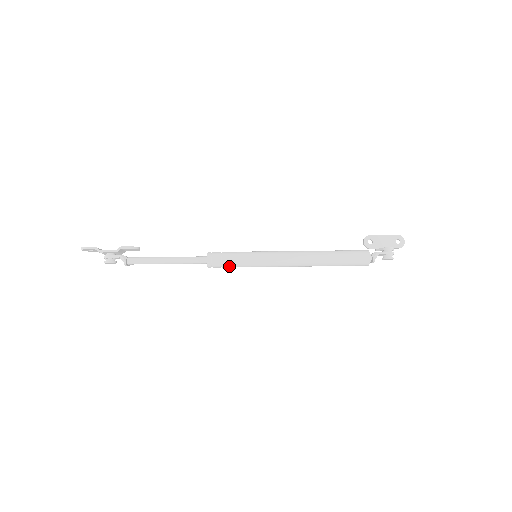
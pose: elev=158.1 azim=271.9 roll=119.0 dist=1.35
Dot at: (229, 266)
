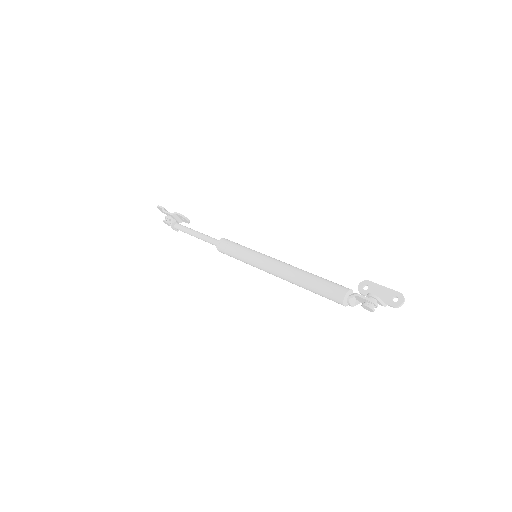
Dot at: (231, 254)
